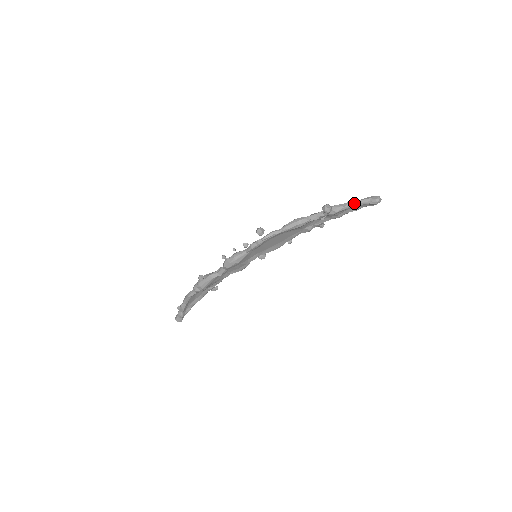
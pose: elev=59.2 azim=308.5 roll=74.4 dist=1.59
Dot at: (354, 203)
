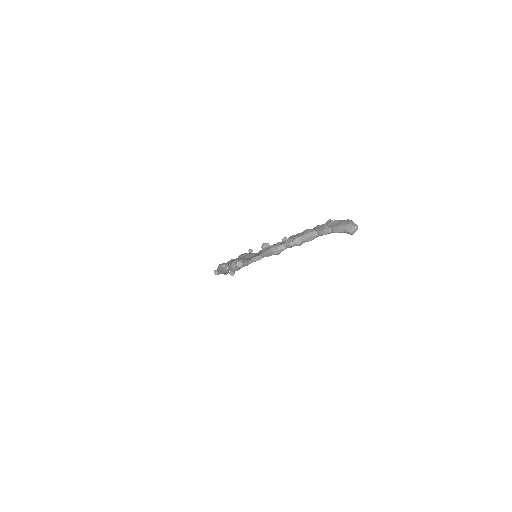
Dot at: (327, 232)
